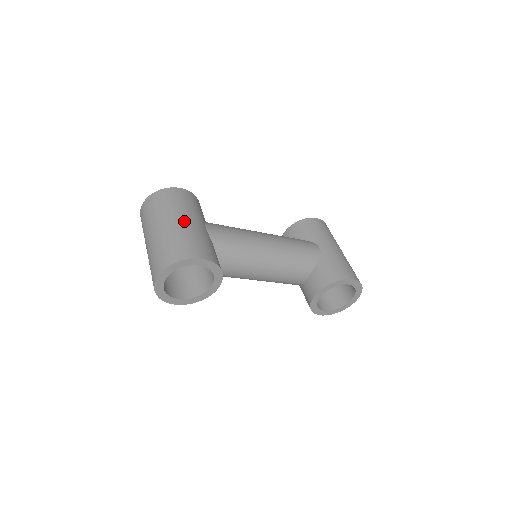
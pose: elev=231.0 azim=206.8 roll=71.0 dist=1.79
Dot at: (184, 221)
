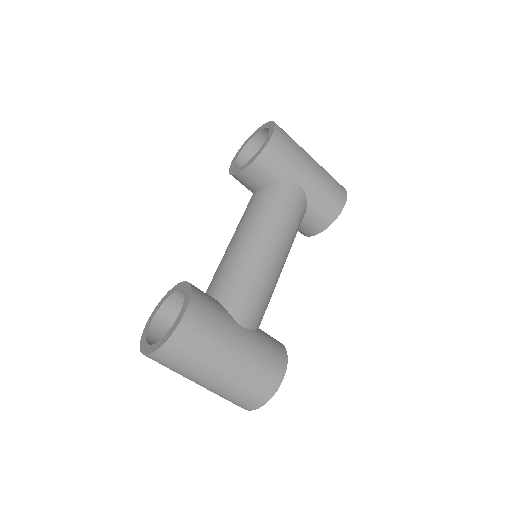
Dot at: (235, 357)
